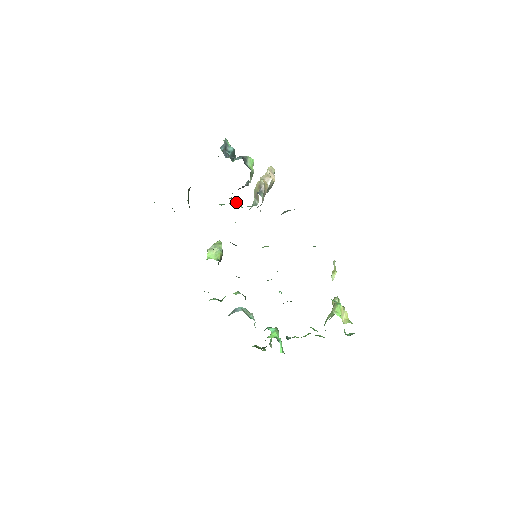
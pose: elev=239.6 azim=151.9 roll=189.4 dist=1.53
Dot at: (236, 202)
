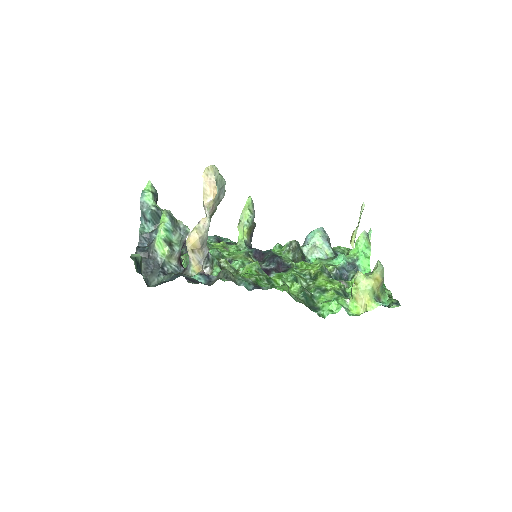
Dot at: occluded
